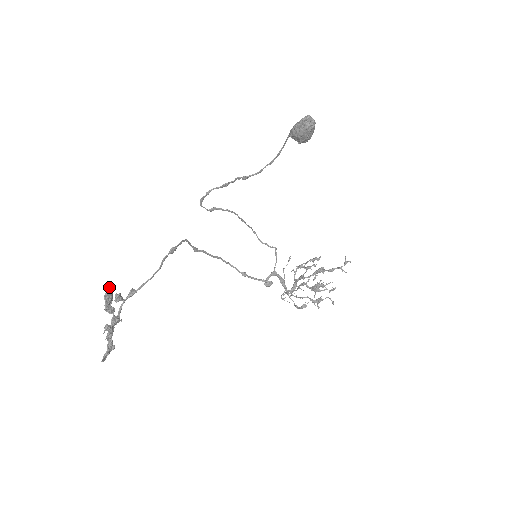
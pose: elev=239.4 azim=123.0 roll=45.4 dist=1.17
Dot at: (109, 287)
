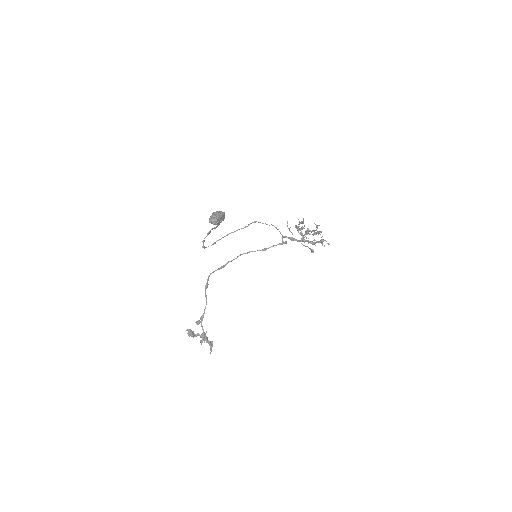
Dot at: (187, 330)
